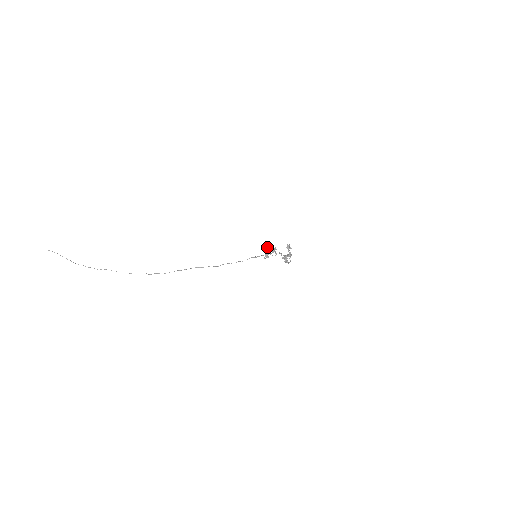
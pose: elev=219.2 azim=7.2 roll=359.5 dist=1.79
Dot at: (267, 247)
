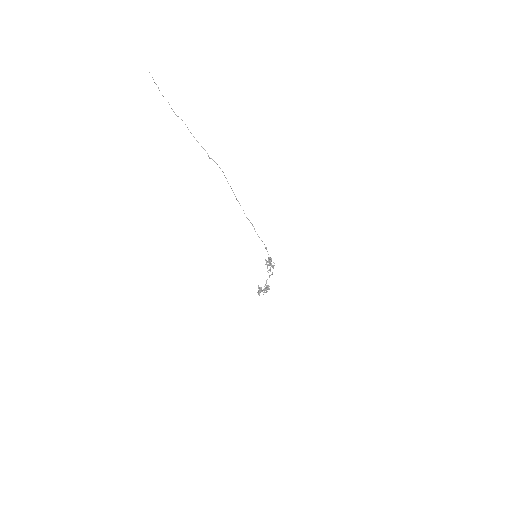
Dot at: occluded
